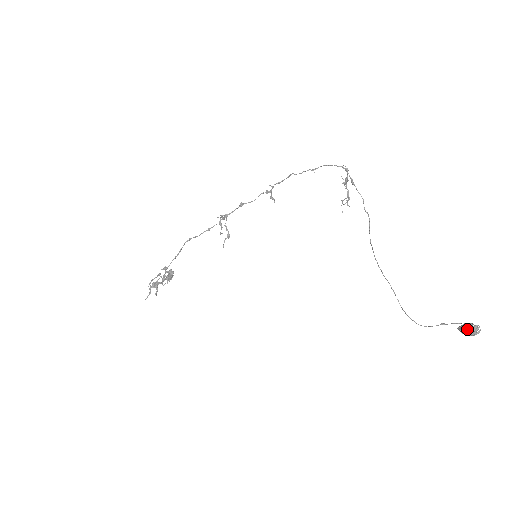
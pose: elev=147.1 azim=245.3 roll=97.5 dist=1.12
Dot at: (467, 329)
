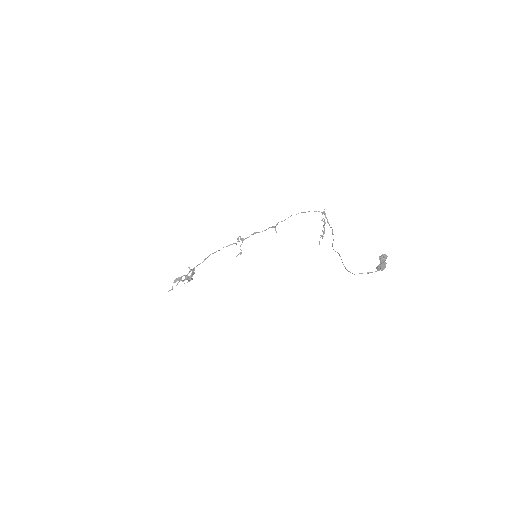
Dot at: (381, 264)
